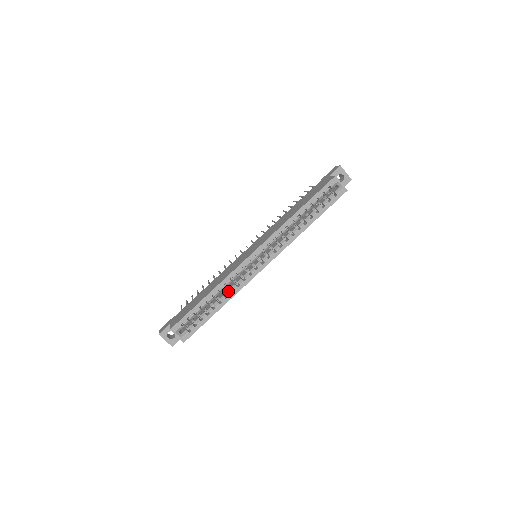
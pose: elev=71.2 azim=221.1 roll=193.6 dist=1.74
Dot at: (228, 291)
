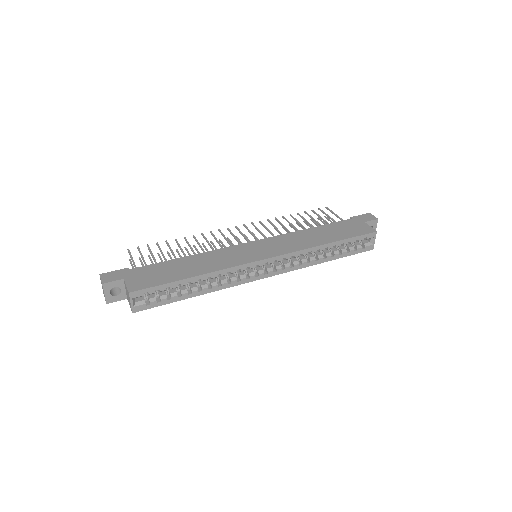
Dot at: (215, 282)
